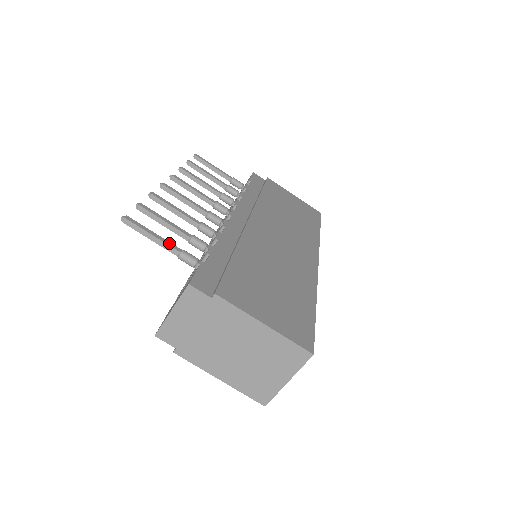
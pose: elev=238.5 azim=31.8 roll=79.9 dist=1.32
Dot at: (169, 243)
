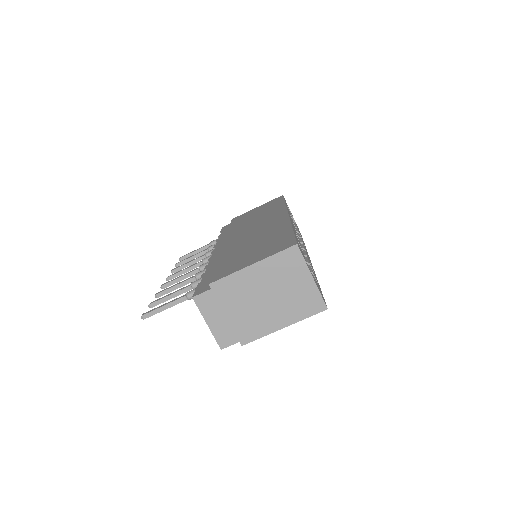
Dot at: (176, 299)
